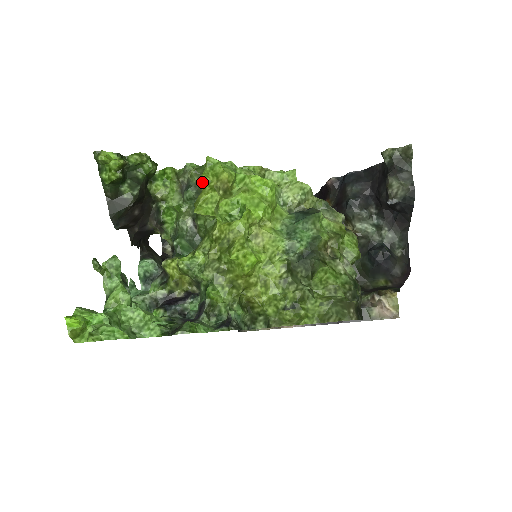
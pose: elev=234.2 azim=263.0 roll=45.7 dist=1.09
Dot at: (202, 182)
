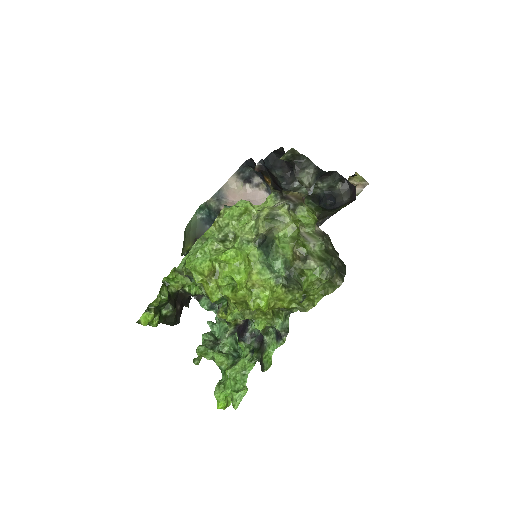
Dot at: occluded
